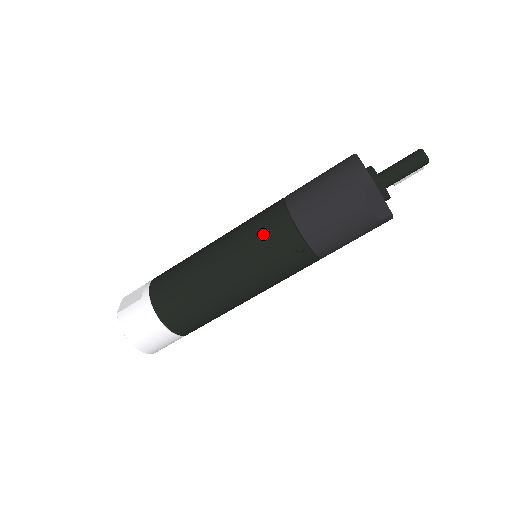
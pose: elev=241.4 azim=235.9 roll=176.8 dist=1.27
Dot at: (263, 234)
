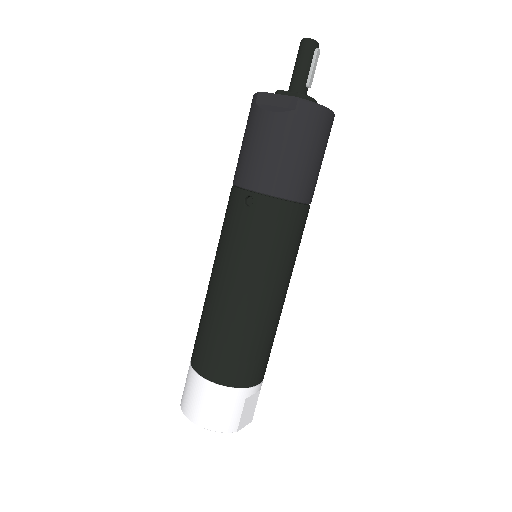
Dot at: (224, 219)
